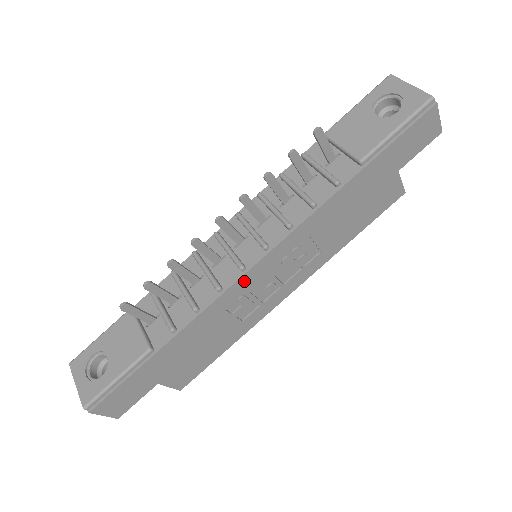
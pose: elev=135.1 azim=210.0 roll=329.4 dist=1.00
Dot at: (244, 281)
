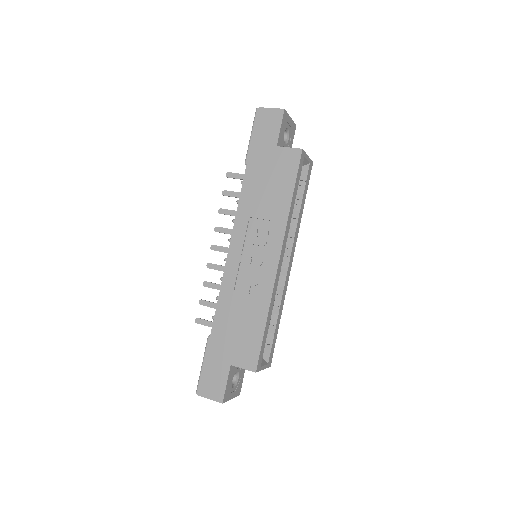
Dot at: (230, 266)
